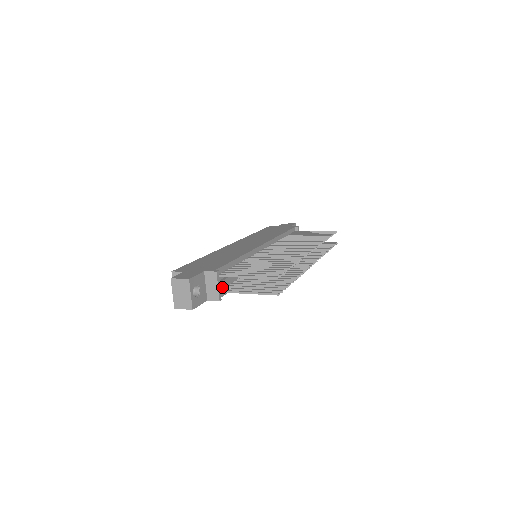
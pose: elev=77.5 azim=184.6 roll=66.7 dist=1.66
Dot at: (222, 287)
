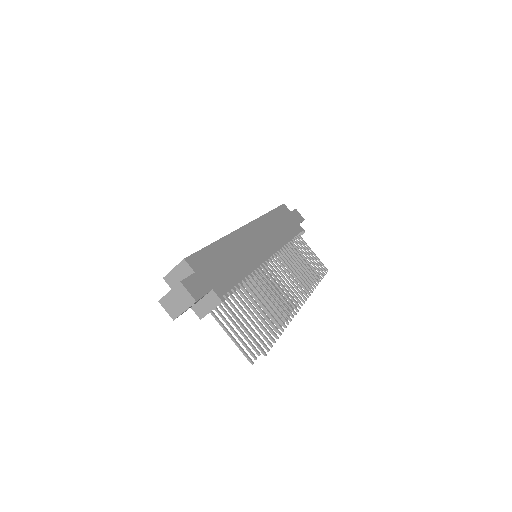
Dot at: occluded
